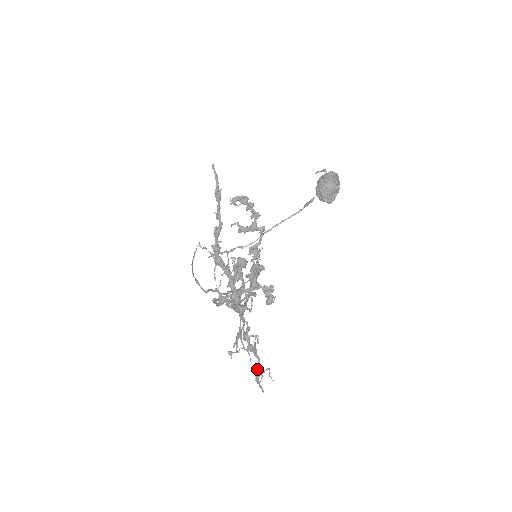
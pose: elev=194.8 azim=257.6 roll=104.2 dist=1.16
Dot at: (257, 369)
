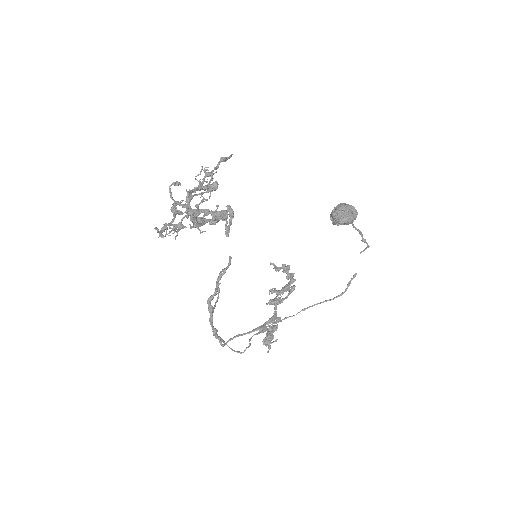
Dot at: occluded
